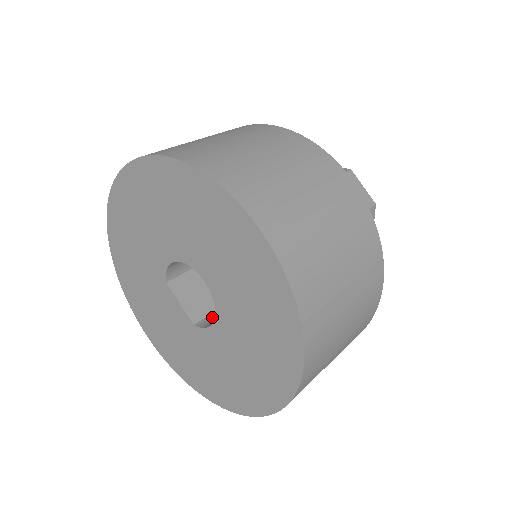
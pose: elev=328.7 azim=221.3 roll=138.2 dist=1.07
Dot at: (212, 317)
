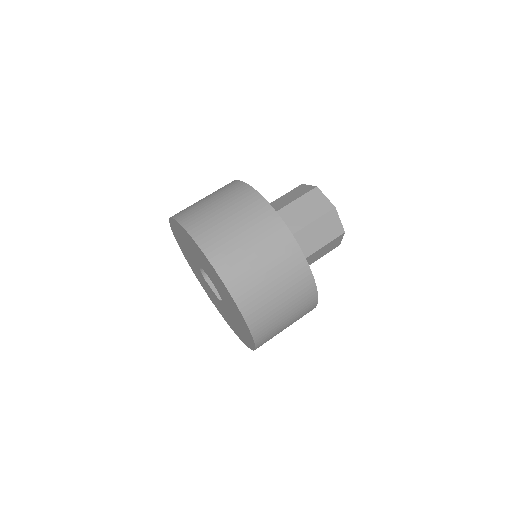
Dot at: occluded
